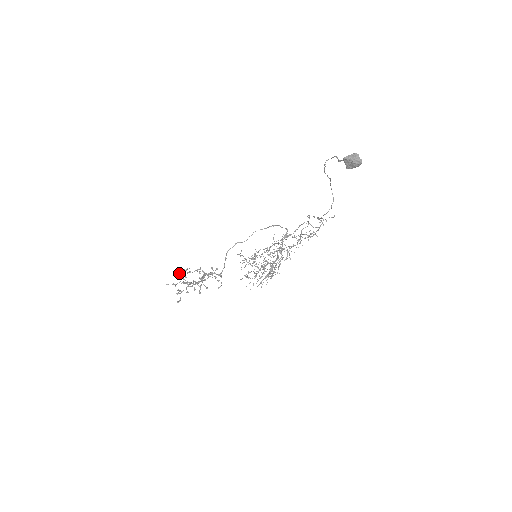
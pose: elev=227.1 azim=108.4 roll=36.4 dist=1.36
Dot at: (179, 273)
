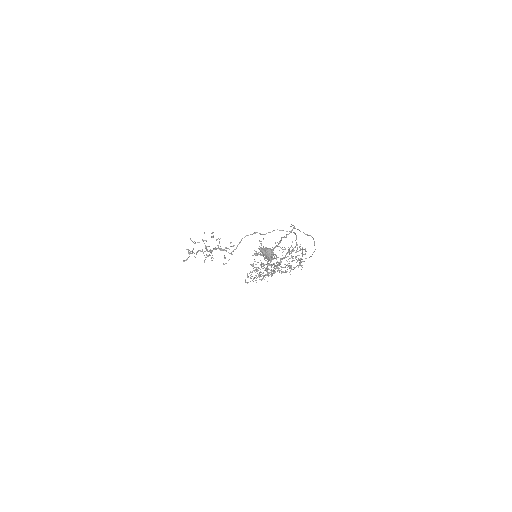
Dot at: occluded
